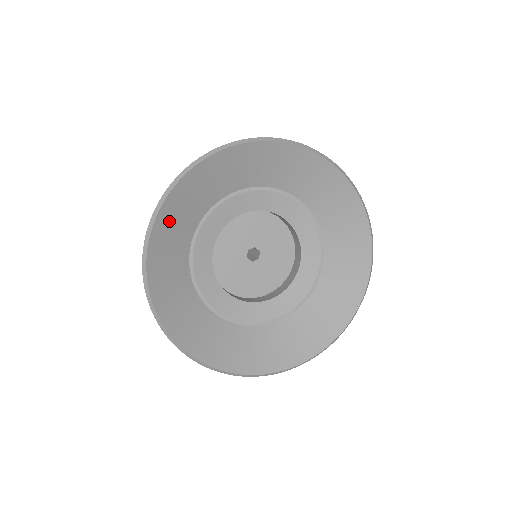
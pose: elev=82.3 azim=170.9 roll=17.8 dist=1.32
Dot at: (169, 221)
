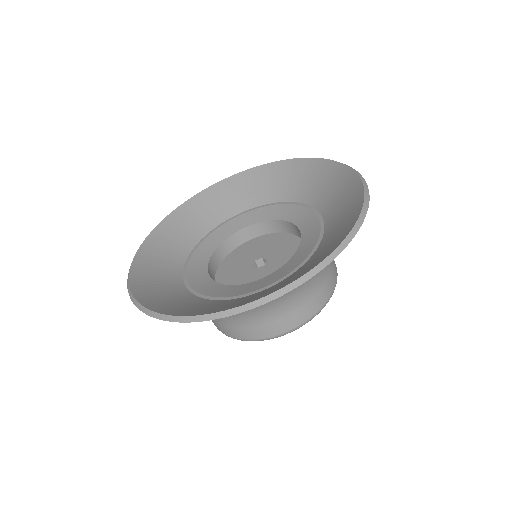
Dot at: (176, 225)
